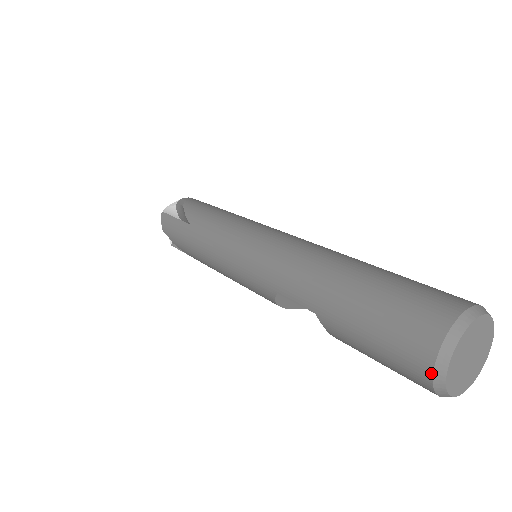
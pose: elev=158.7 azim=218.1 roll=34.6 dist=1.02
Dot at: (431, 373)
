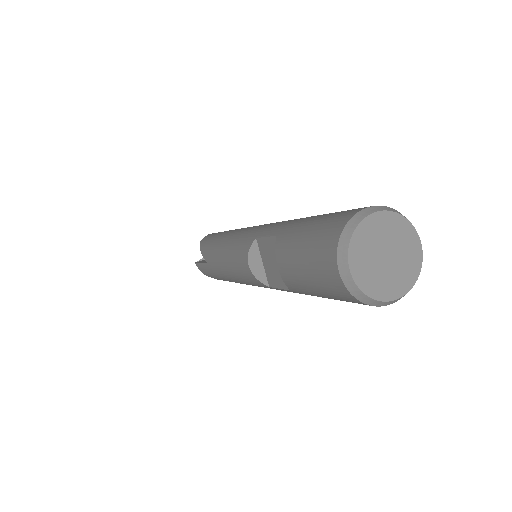
Dot at: (343, 227)
